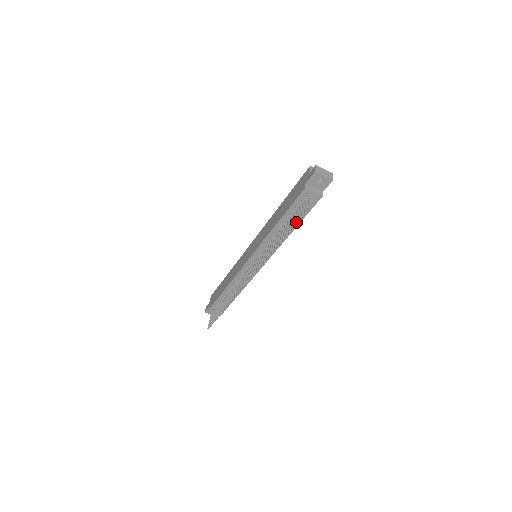
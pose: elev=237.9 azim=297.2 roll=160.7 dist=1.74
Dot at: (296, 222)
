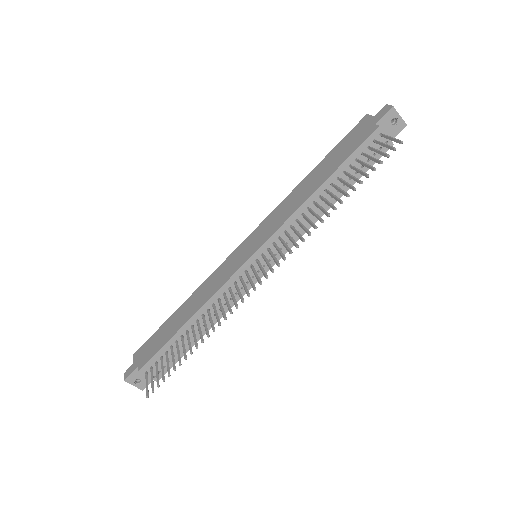
Dot at: (380, 160)
